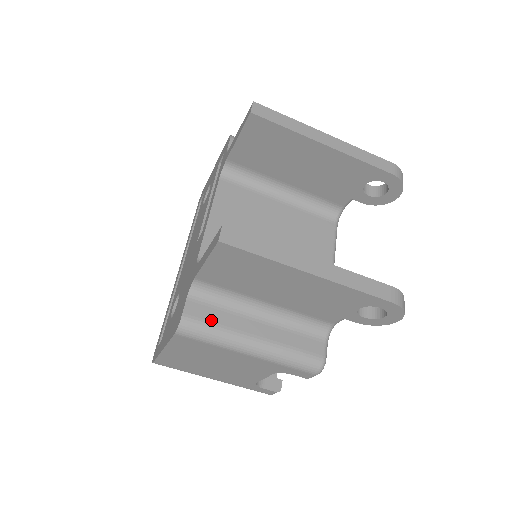
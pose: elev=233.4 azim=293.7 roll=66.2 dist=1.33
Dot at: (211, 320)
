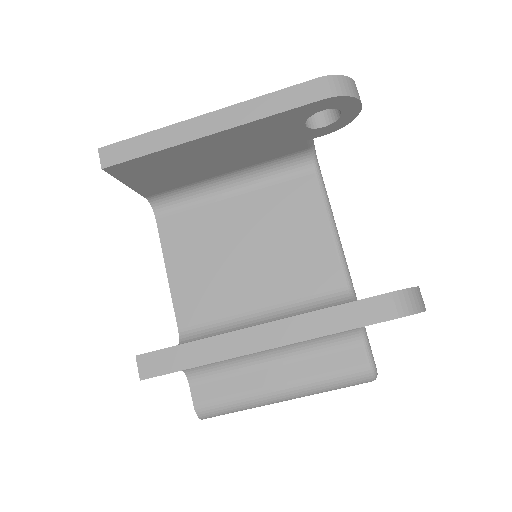
Dot at: (224, 395)
